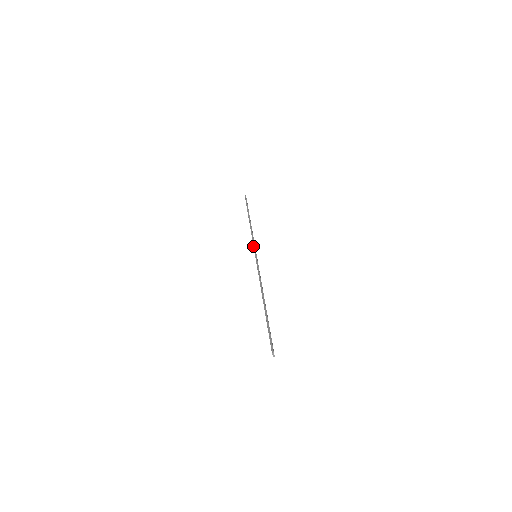
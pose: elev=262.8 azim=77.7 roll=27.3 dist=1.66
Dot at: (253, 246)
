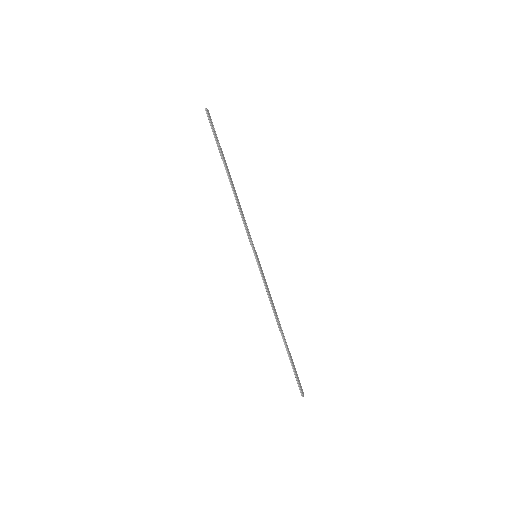
Dot at: (249, 241)
